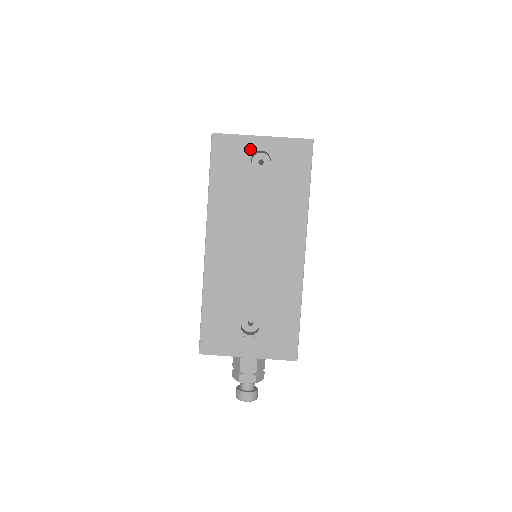
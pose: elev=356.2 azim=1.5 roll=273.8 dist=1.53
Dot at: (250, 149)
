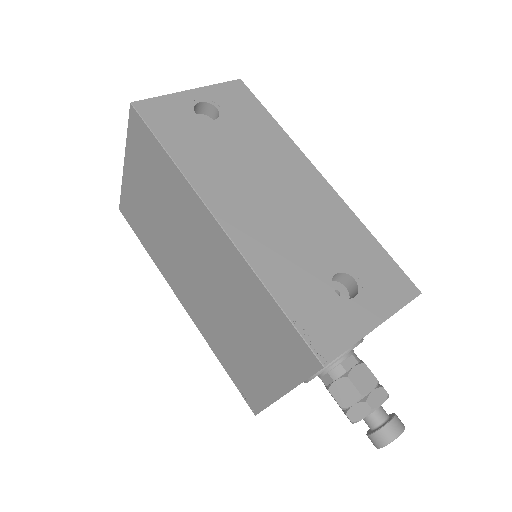
Dot at: (187, 104)
